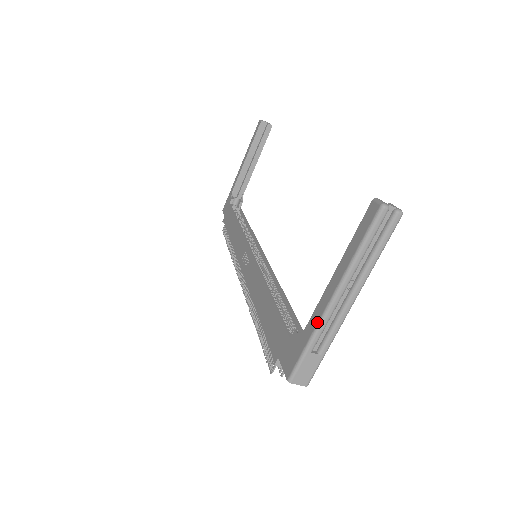
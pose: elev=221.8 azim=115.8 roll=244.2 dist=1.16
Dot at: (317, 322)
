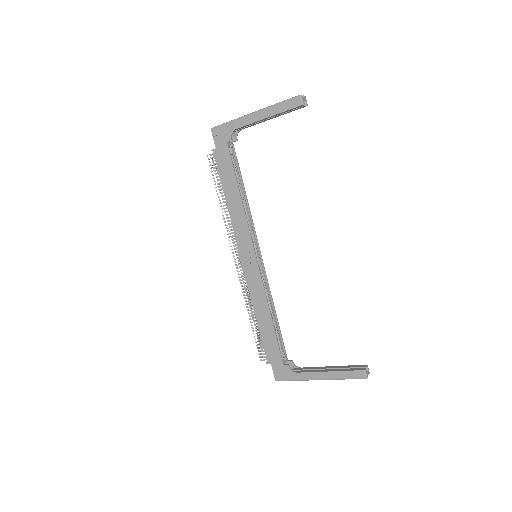
Dot at: (306, 380)
